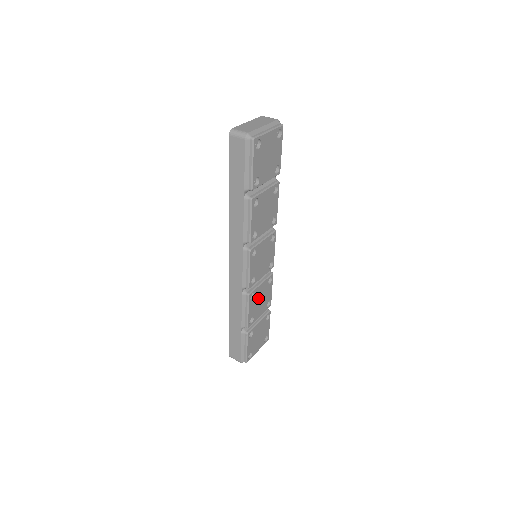
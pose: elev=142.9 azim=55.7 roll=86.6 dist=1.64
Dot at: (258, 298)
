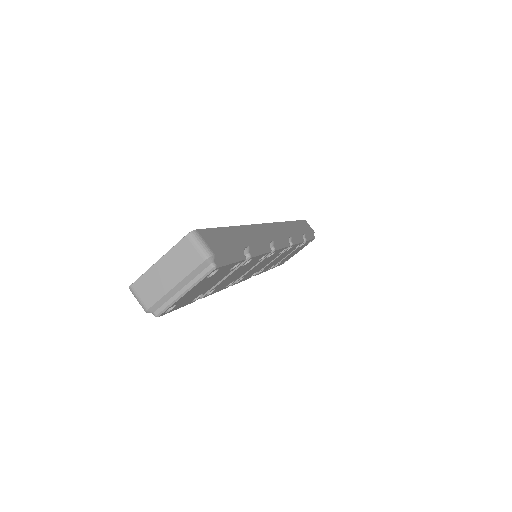
Dot at: (274, 262)
